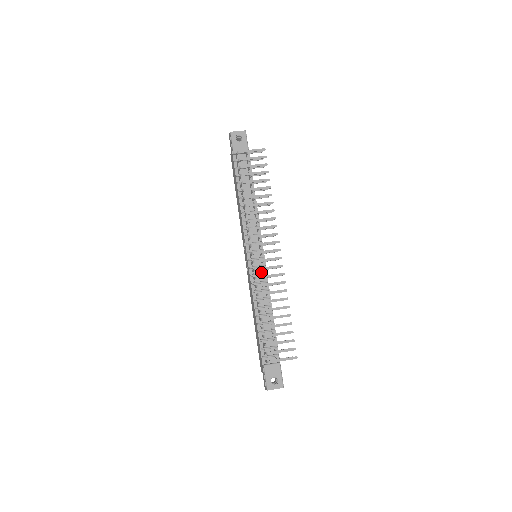
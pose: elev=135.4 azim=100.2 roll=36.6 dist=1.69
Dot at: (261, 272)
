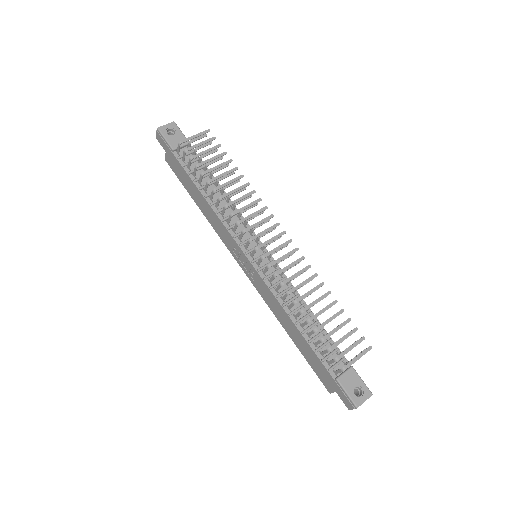
Dot at: (273, 270)
